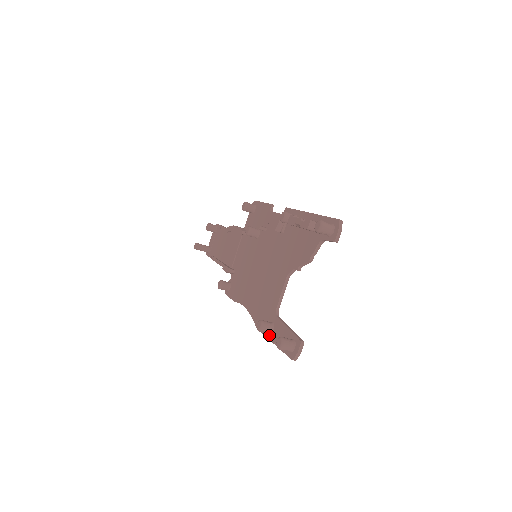
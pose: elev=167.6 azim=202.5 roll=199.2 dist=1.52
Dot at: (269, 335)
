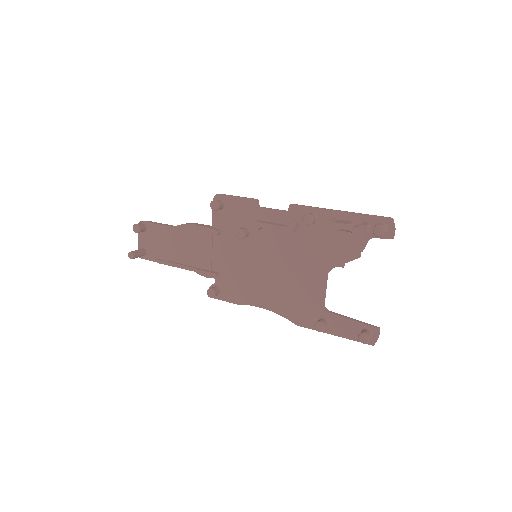
Dot at: (324, 330)
